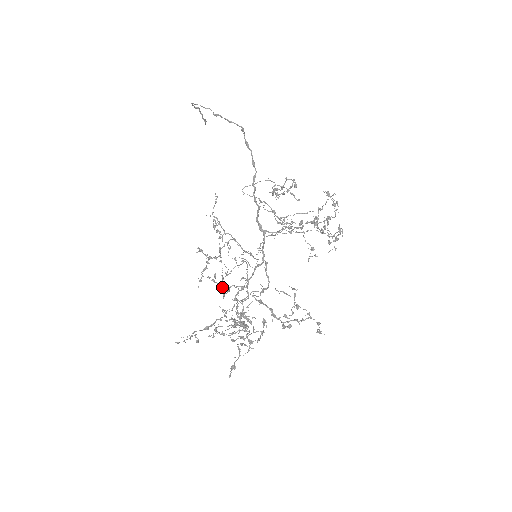
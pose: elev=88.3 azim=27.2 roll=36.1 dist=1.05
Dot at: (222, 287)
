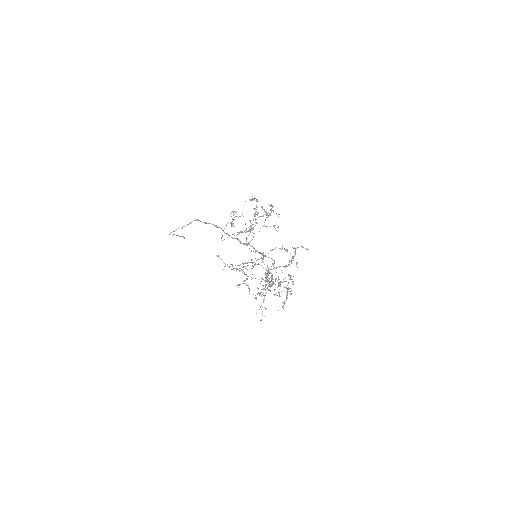
Dot at: occluded
